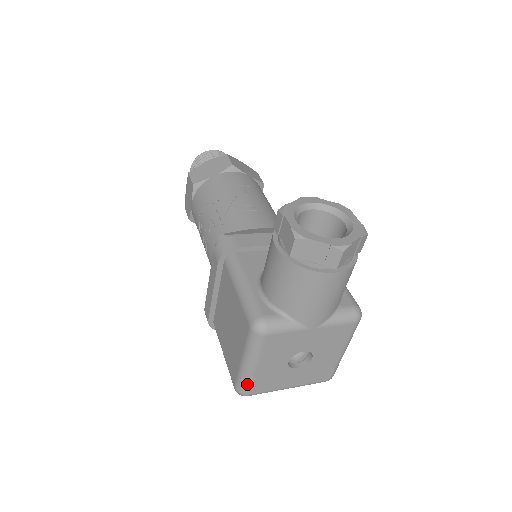
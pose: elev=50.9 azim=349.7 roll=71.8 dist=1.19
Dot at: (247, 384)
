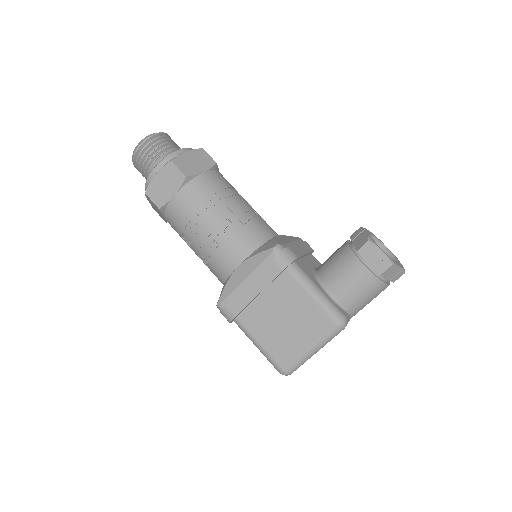
Dot at: occluded
